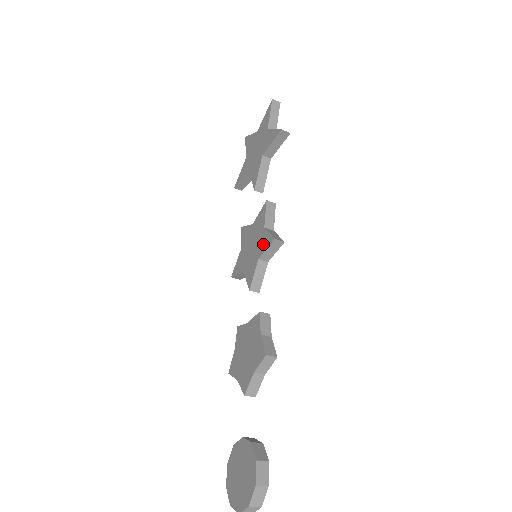
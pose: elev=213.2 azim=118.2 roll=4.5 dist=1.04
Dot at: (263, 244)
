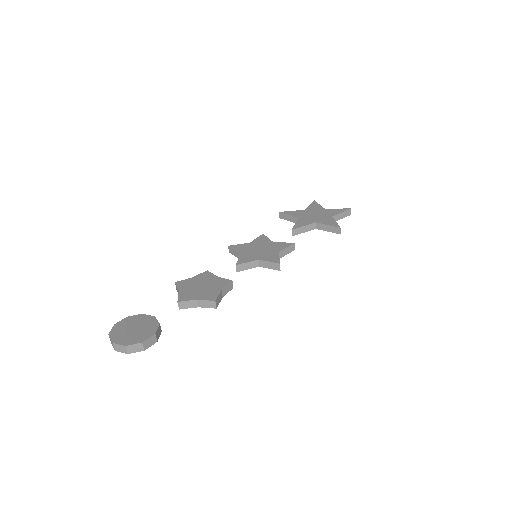
Dot at: (270, 257)
